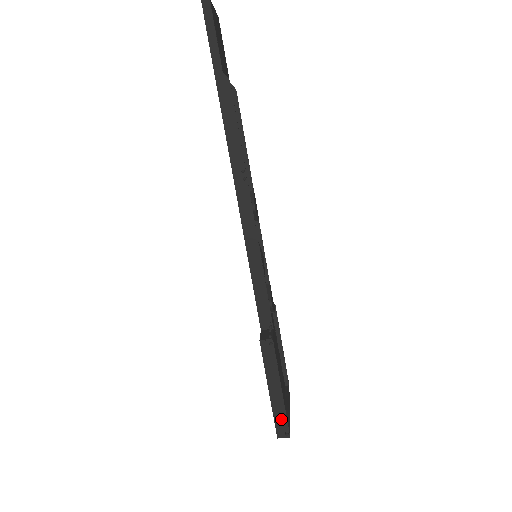
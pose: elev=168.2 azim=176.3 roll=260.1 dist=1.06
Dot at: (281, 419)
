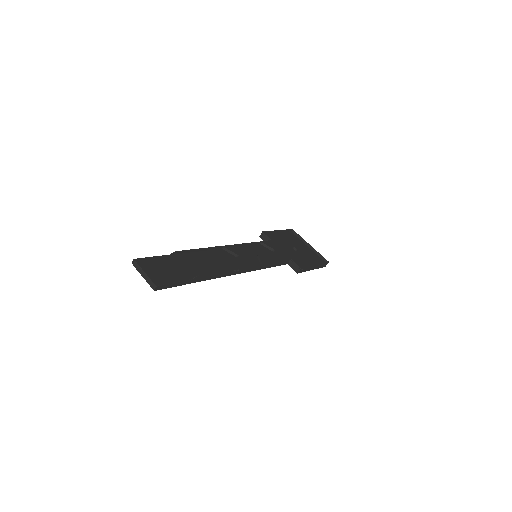
Dot at: (322, 265)
